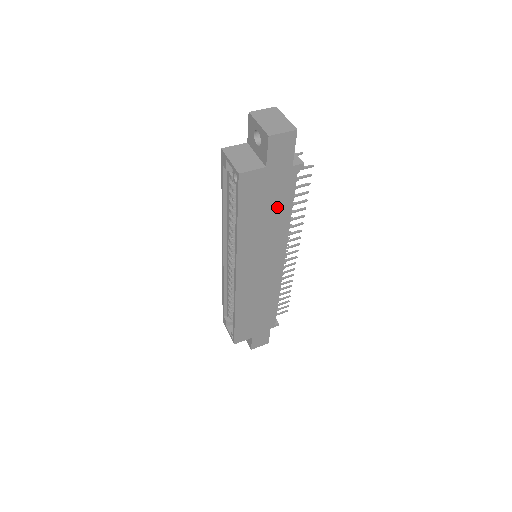
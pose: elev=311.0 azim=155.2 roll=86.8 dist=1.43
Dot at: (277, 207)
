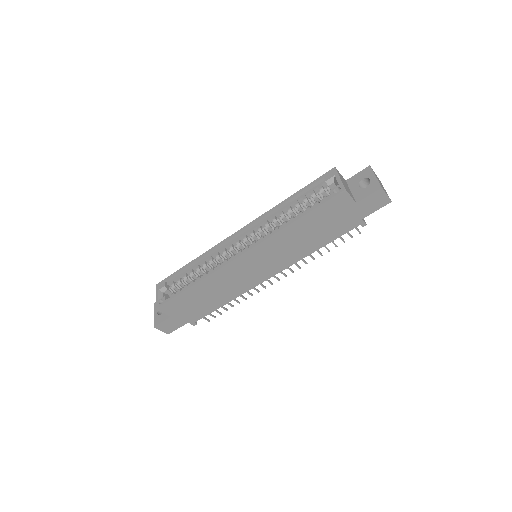
Dot at: (323, 235)
